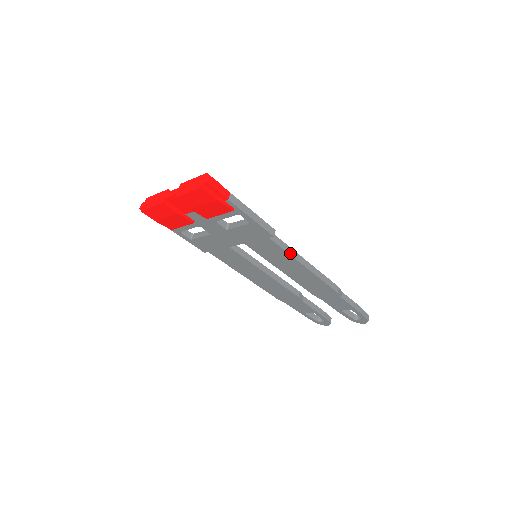
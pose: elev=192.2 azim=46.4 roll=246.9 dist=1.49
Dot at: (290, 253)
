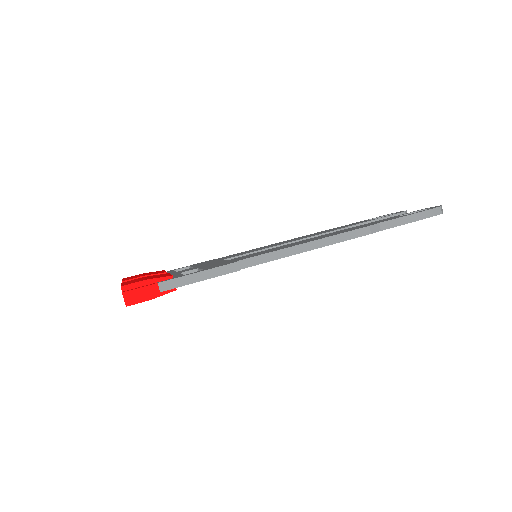
Dot at: (276, 258)
